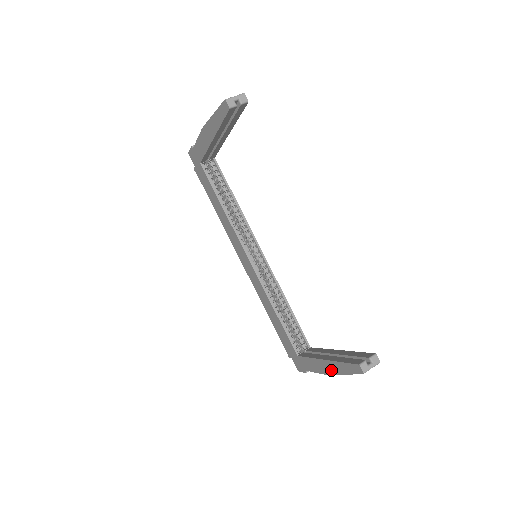
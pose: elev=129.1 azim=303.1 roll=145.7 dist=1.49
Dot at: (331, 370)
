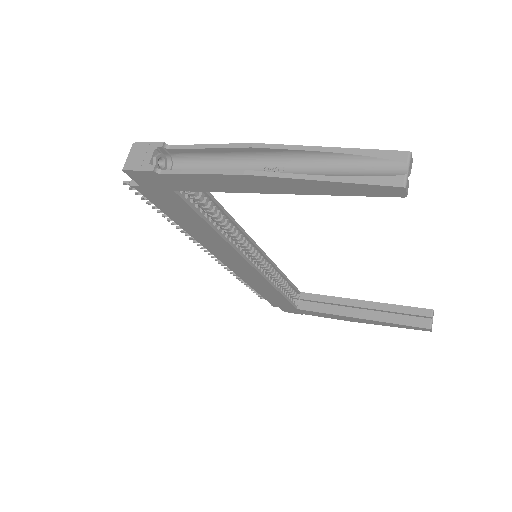
Dot at: (366, 322)
